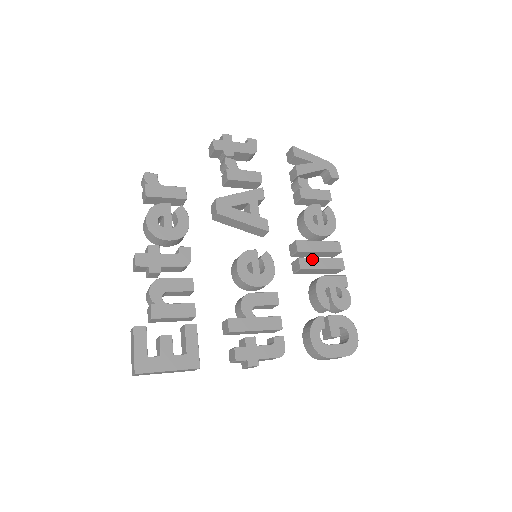
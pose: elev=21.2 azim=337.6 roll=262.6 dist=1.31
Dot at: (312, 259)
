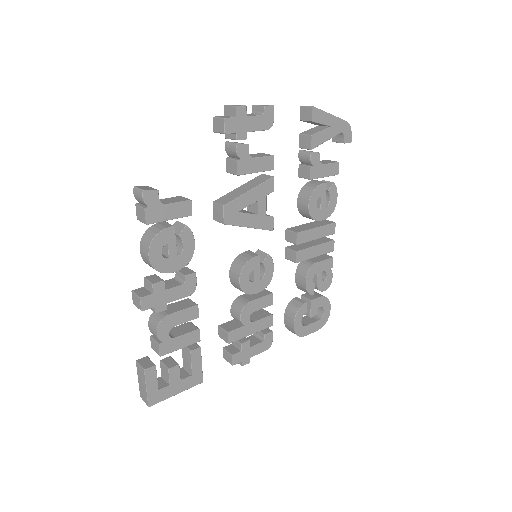
Dot at: (308, 249)
